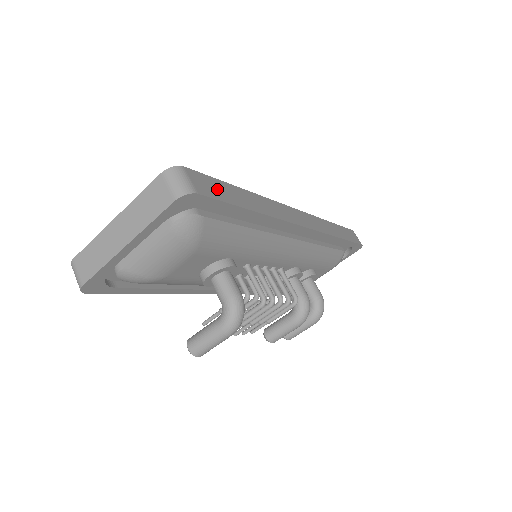
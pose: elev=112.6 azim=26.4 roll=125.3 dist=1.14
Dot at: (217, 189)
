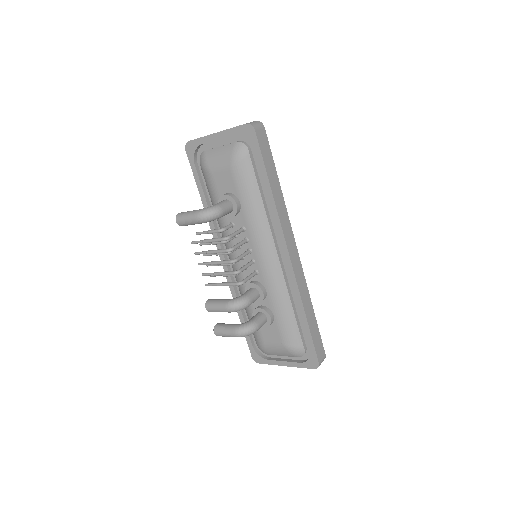
Dot at: (266, 152)
